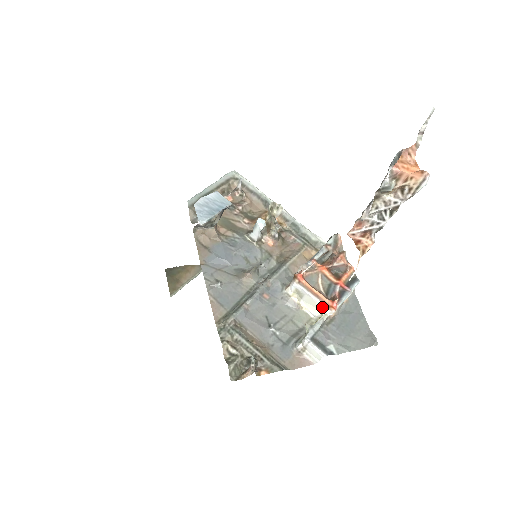
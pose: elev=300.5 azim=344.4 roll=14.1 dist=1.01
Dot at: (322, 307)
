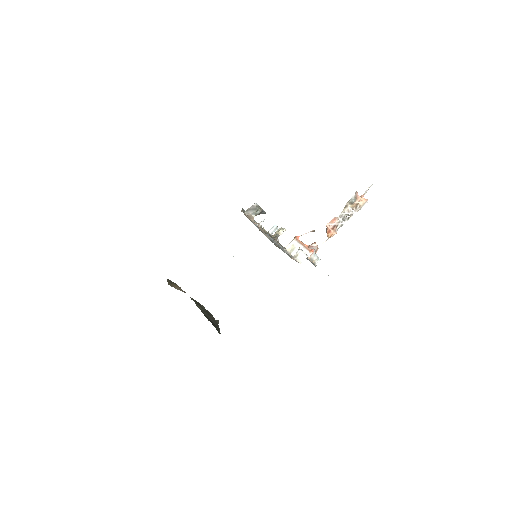
Dot at: (306, 251)
